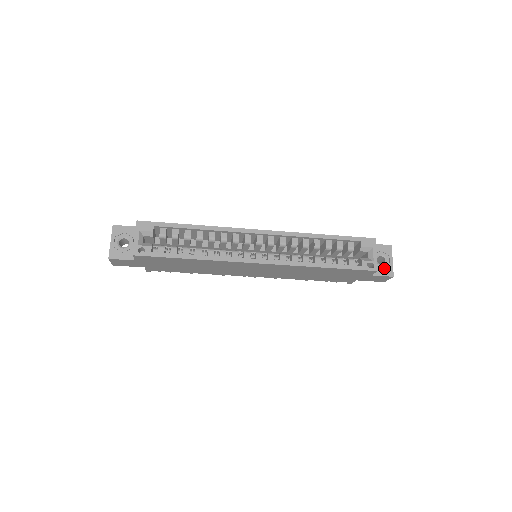
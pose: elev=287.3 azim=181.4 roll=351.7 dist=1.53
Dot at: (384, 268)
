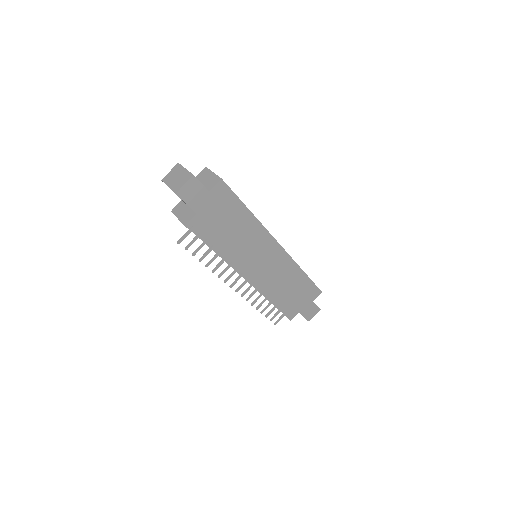
Dot at: occluded
